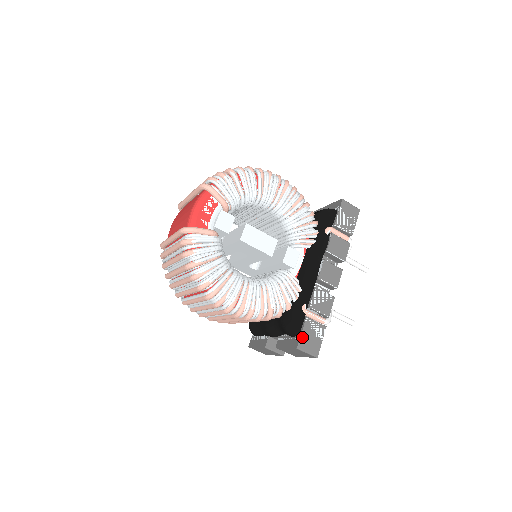
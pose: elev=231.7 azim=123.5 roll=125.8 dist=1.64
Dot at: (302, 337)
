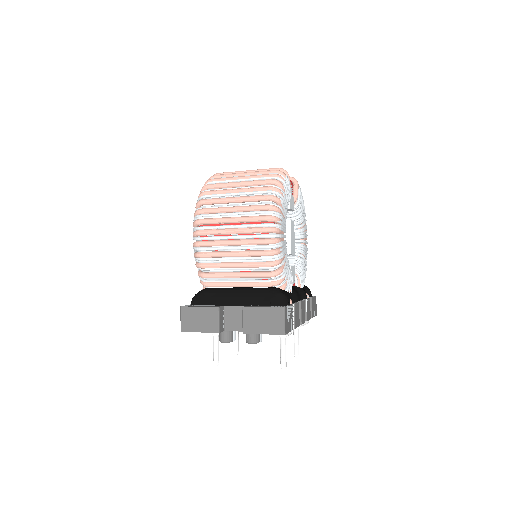
Dot at: (288, 308)
